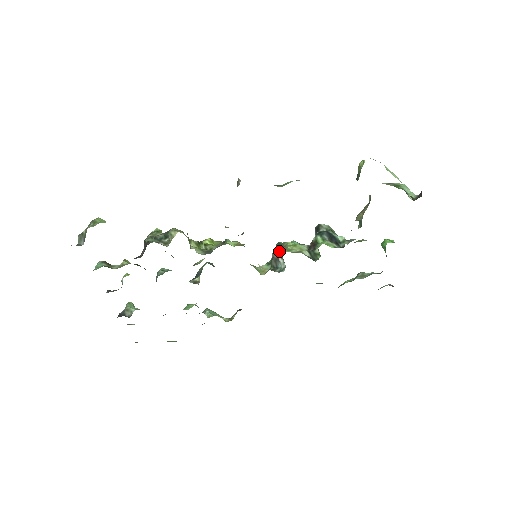
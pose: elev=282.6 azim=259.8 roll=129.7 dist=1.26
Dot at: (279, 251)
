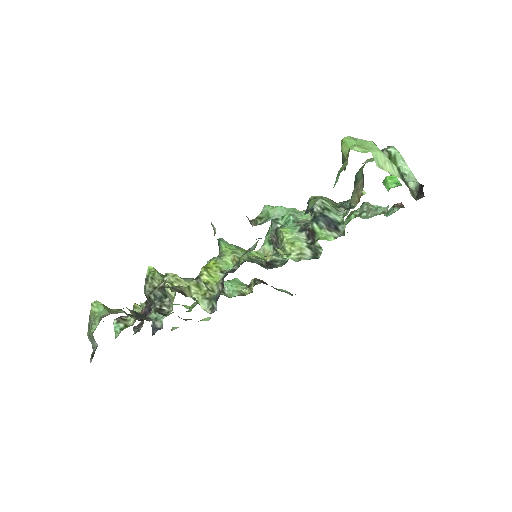
Dot at: occluded
